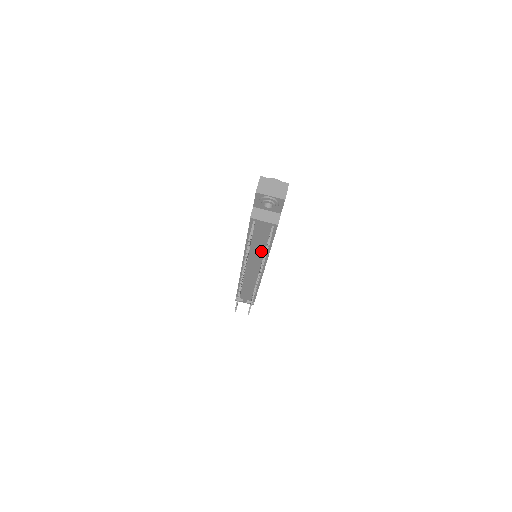
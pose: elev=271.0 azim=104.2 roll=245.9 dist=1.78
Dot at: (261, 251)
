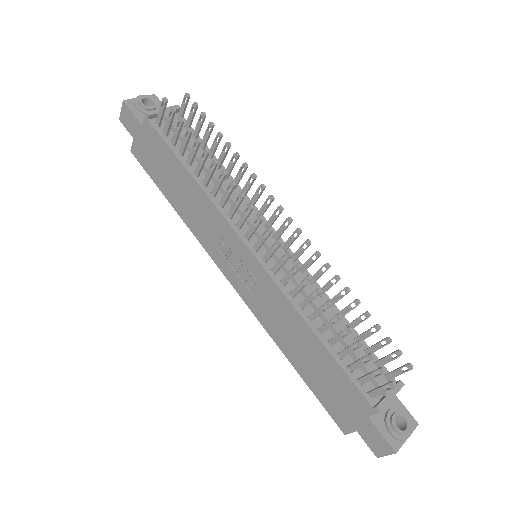
Dot at: (225, 186)
